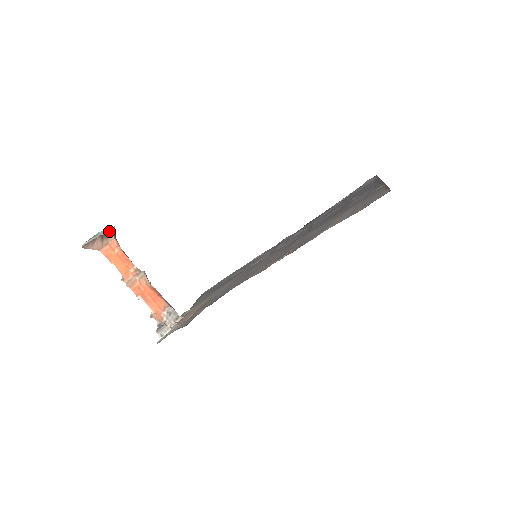
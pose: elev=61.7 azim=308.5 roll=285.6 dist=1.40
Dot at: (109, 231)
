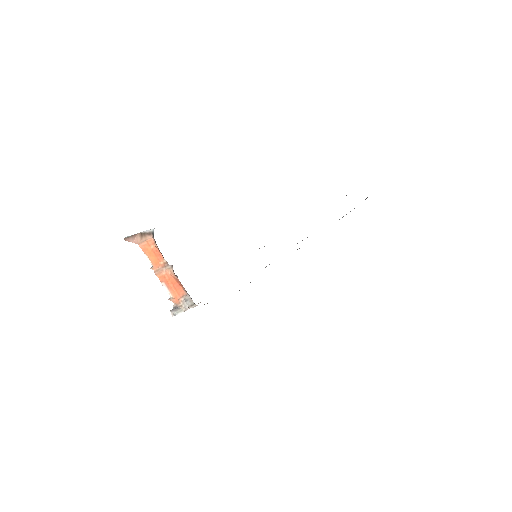
Dot at: (148, 231)
